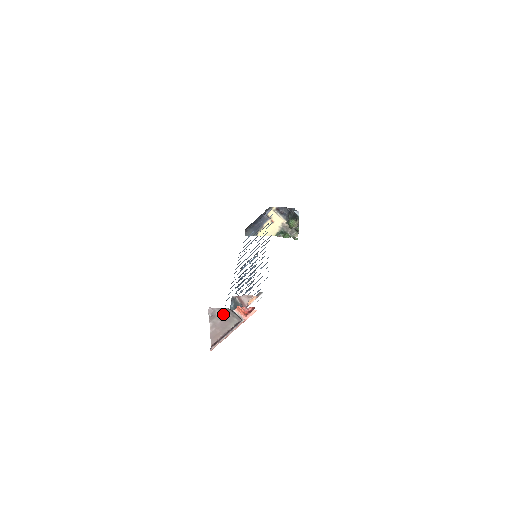
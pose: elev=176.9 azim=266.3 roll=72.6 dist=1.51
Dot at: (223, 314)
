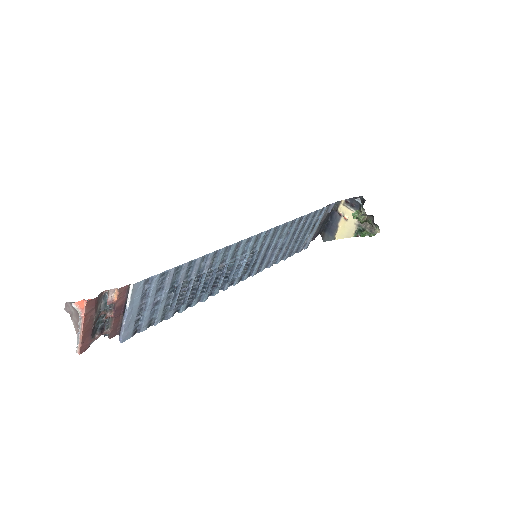
Dot at: (75, 310)
